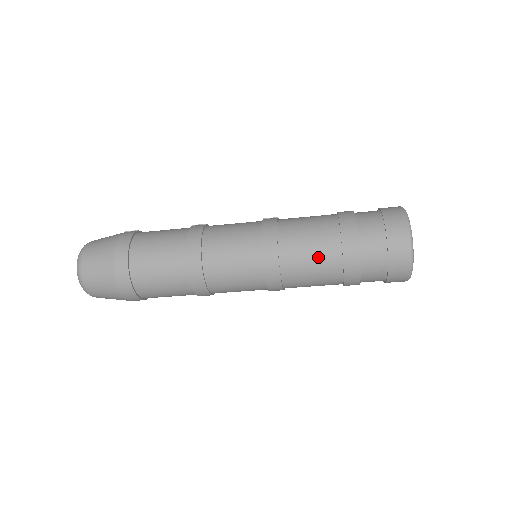
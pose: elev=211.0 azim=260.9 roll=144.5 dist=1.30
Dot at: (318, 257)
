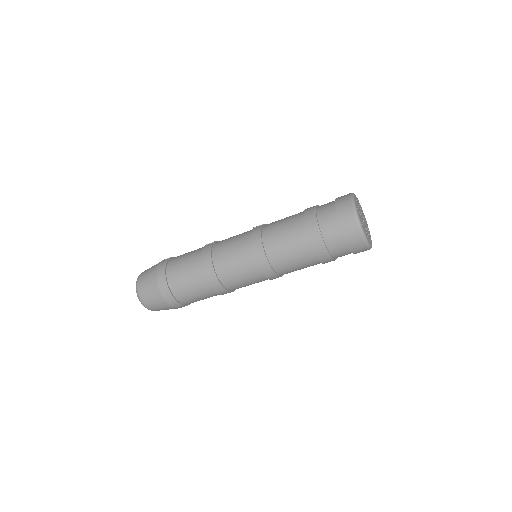
Dot at: (295, 251)
